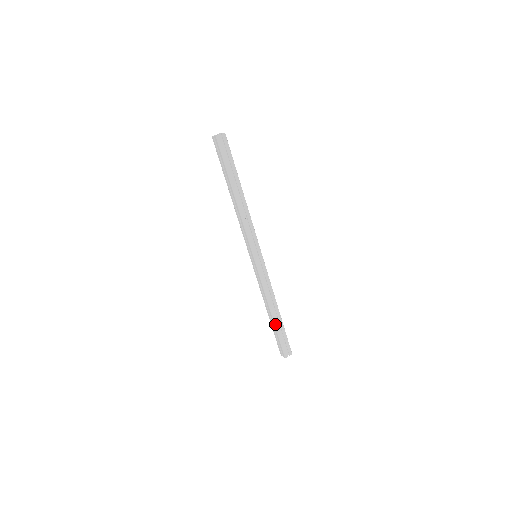
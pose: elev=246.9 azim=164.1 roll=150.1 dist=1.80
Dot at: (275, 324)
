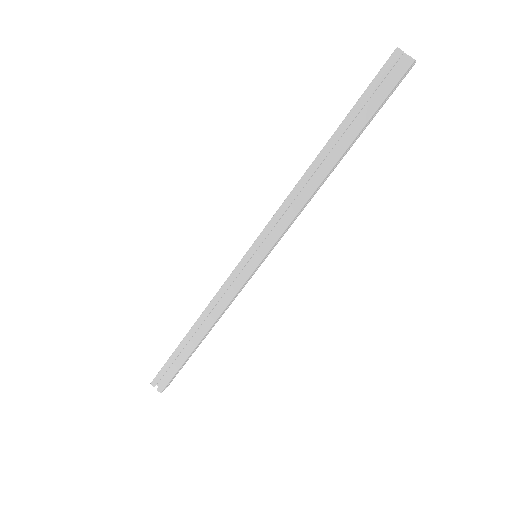
Dot at: (193, 351)
